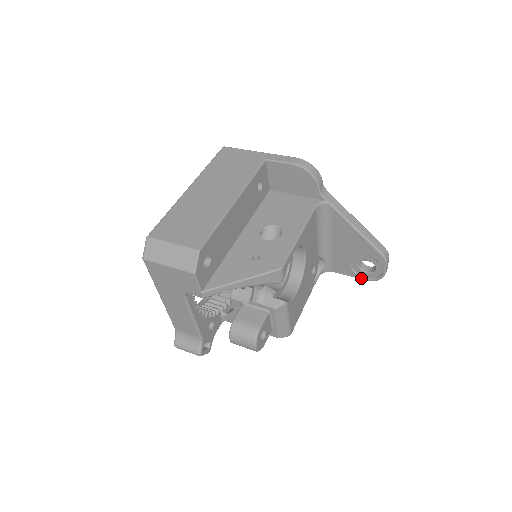
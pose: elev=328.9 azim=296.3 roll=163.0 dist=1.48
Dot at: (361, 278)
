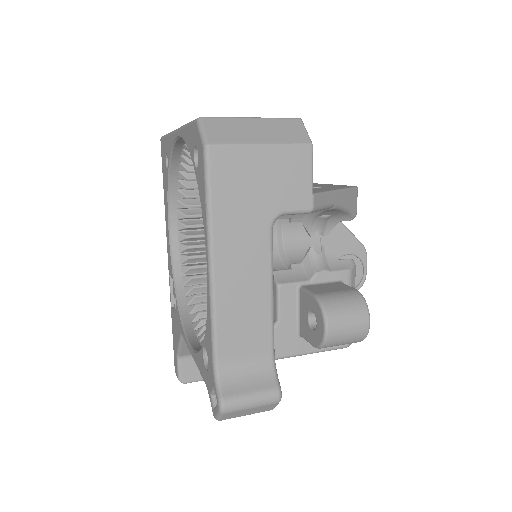
Dot at: occluded
